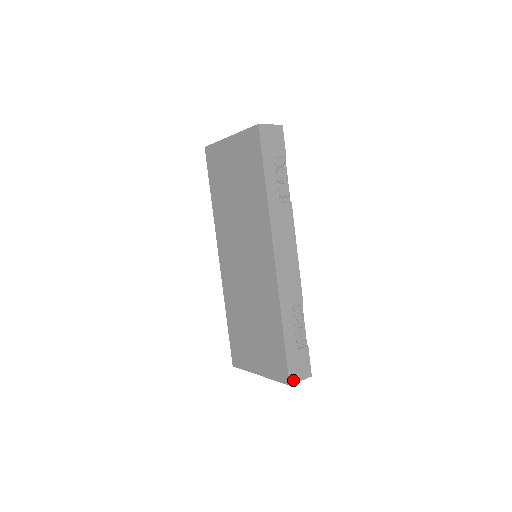
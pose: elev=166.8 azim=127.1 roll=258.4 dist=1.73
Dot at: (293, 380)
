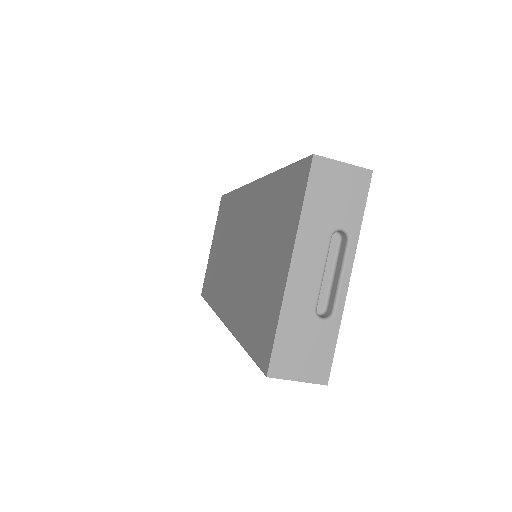
Dot at: (321, 159)
